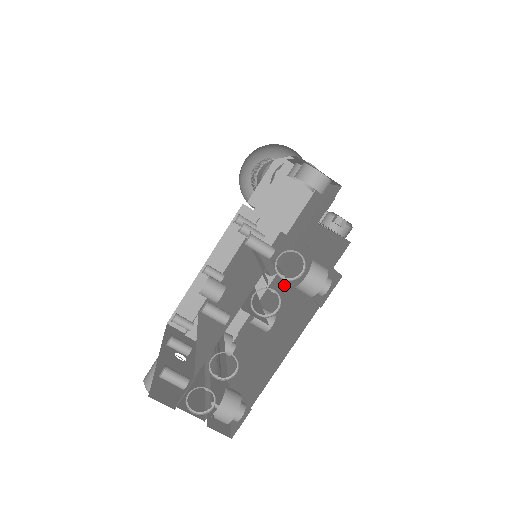
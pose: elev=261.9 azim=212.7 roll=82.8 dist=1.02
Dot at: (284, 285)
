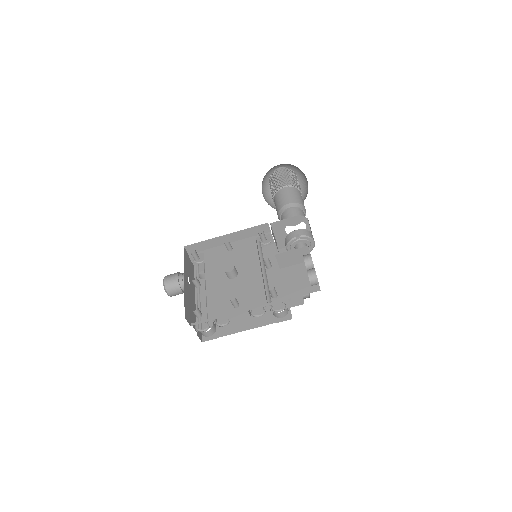
Dot at: occluded
